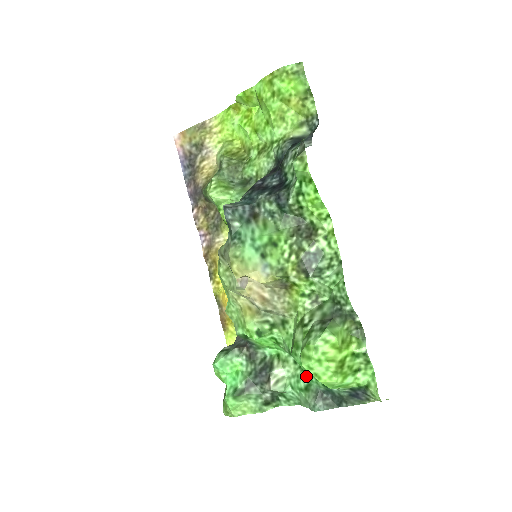
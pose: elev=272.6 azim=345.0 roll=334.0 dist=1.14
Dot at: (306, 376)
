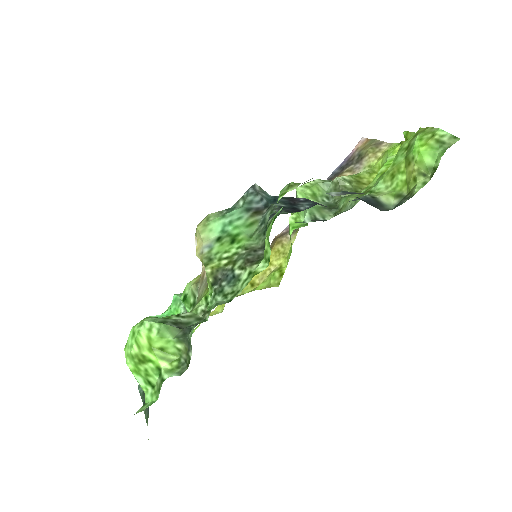
Dot at: occluded
